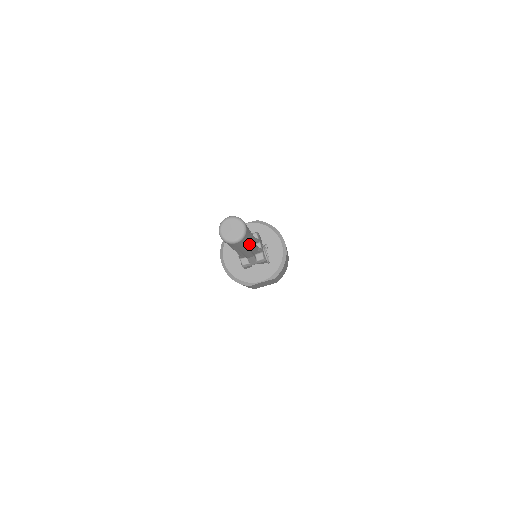
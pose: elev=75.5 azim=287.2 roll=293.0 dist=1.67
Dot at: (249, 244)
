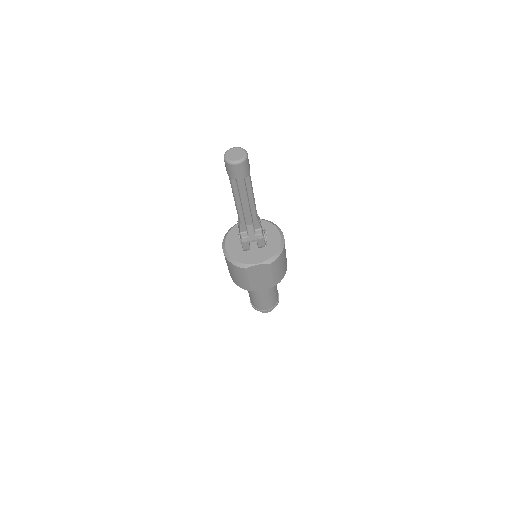
Dot at: (249, 191)
